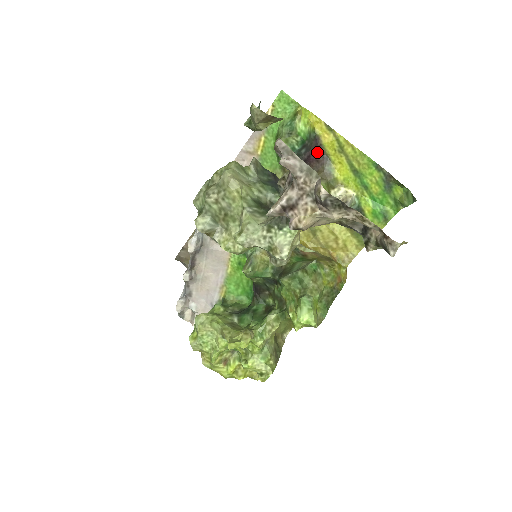
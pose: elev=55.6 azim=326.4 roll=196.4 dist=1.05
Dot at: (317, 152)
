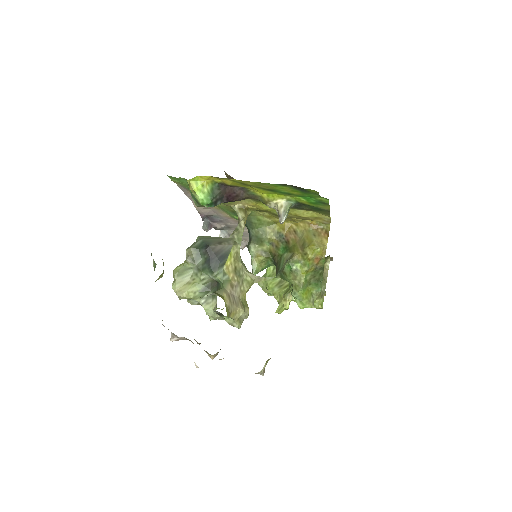
Dot at: (231, 191)
